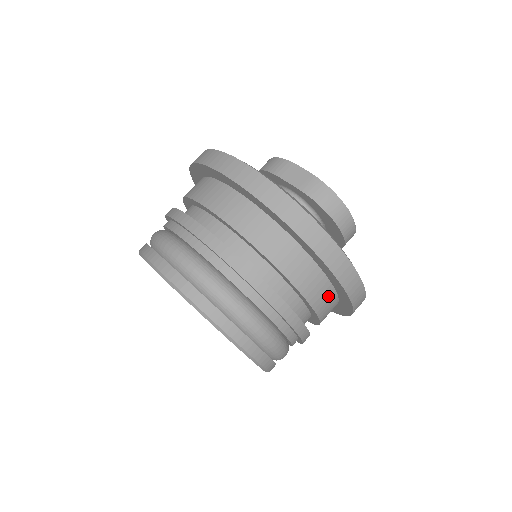
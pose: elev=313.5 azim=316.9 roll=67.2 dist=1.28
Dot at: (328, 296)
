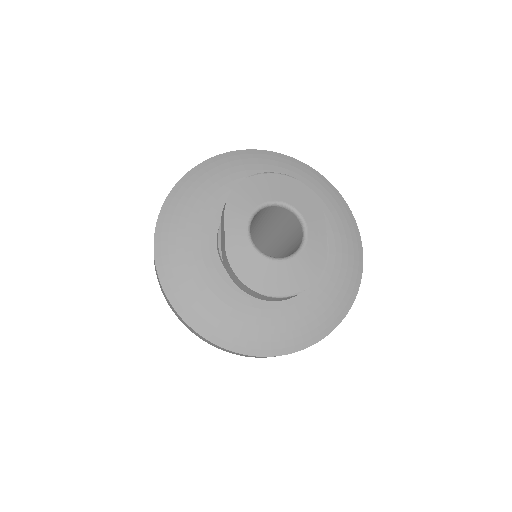
Dot at: occluded
